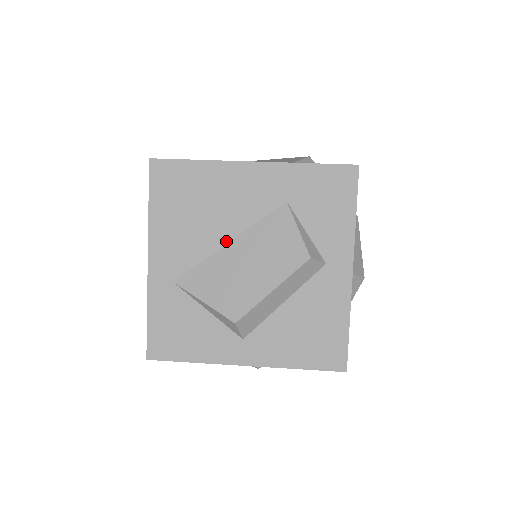
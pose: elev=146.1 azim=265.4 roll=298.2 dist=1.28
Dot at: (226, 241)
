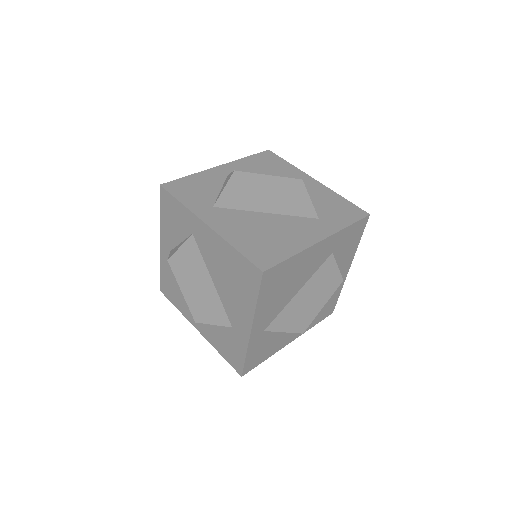
Dot at: (297, 292)
